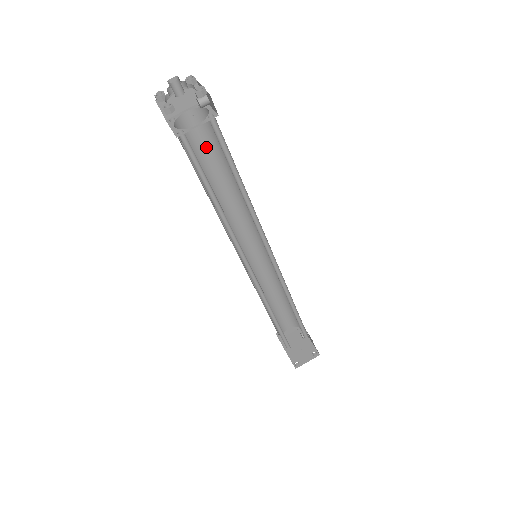
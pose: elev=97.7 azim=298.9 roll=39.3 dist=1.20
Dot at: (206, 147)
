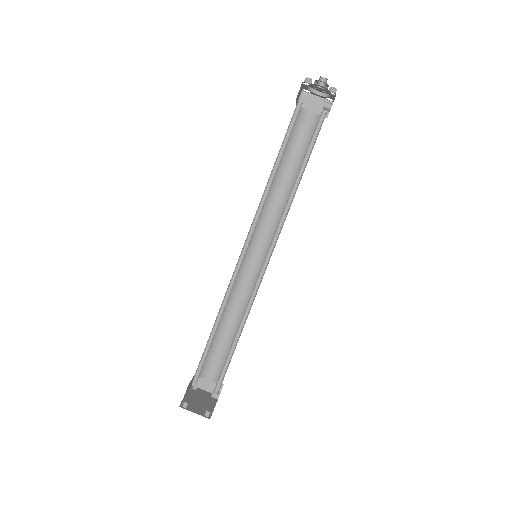
Dot at: (301, 145)
